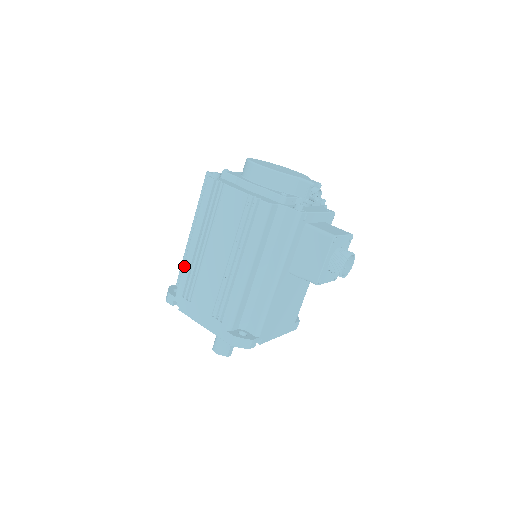
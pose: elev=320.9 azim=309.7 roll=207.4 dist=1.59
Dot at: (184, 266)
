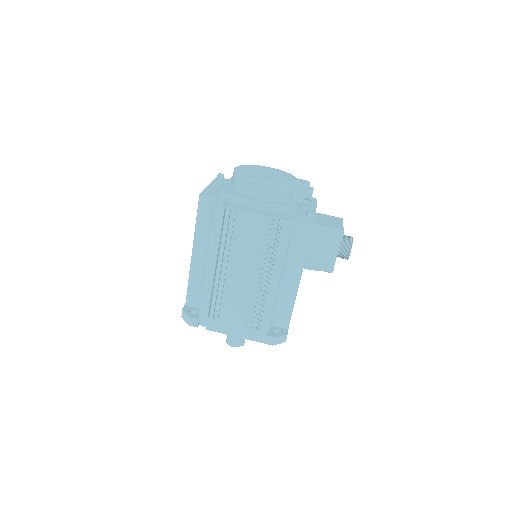
Dot at: (204, 291)
